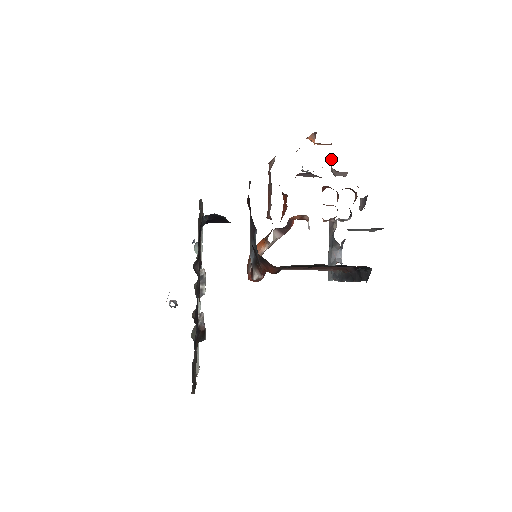
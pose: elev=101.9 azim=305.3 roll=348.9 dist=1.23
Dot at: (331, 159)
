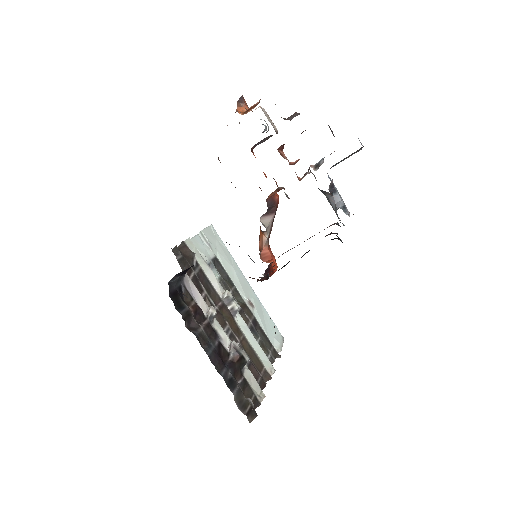
Dot at: occluded
